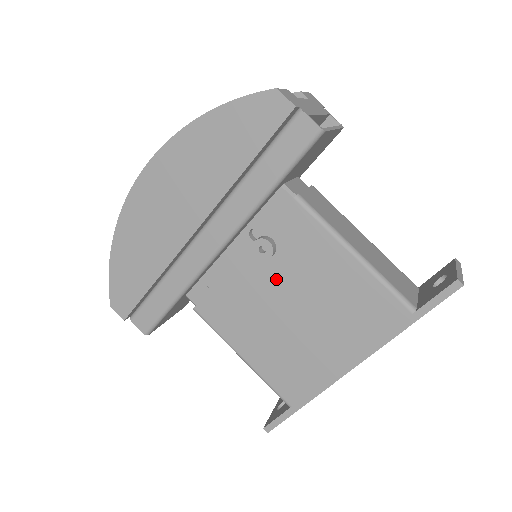
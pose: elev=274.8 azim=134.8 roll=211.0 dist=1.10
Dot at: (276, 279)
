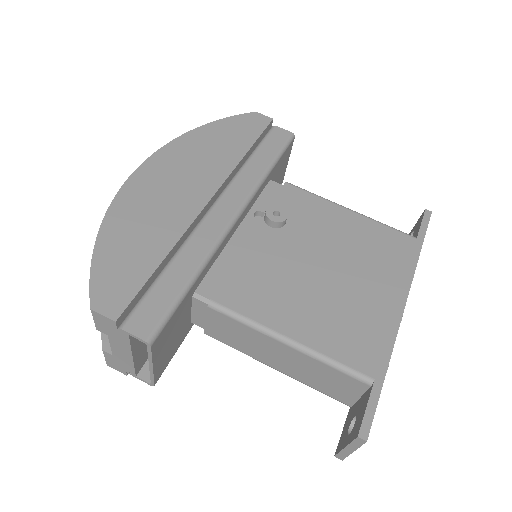
Dot at: (295, 243)
